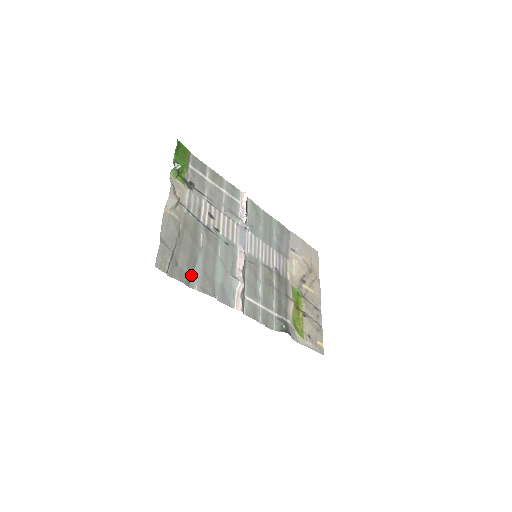
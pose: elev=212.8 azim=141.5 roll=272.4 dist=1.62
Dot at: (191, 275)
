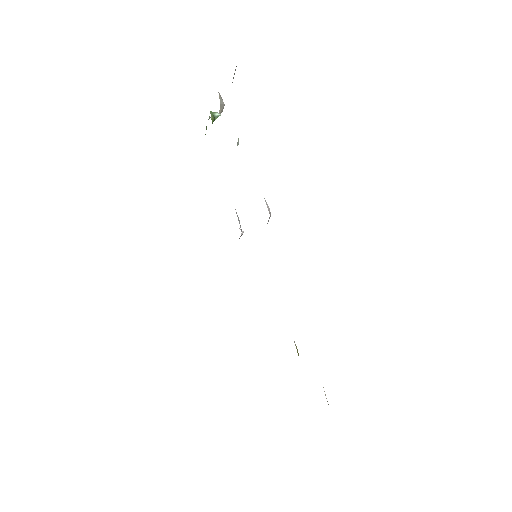
Dot at: occluded
